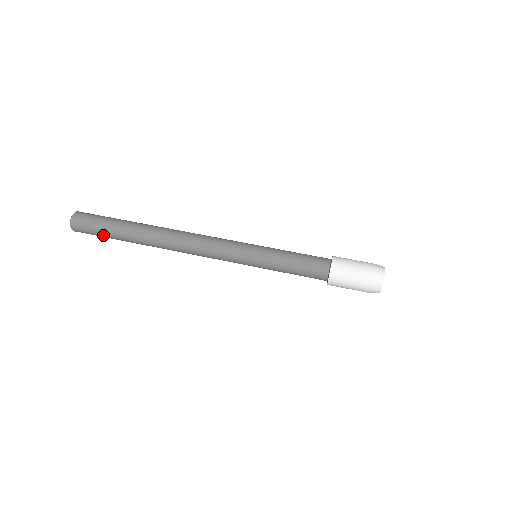
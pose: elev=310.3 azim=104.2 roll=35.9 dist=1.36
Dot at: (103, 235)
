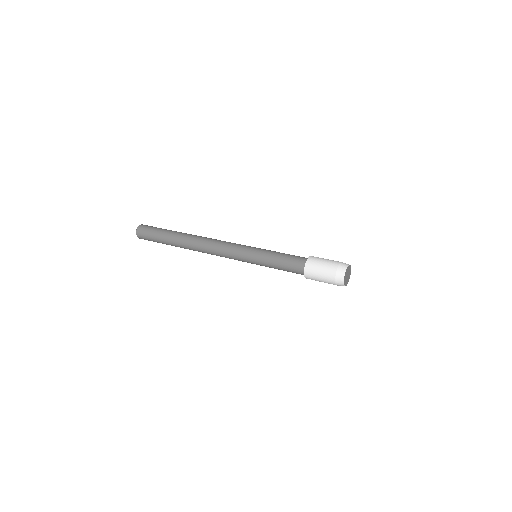
Dot at: (155, 233)
